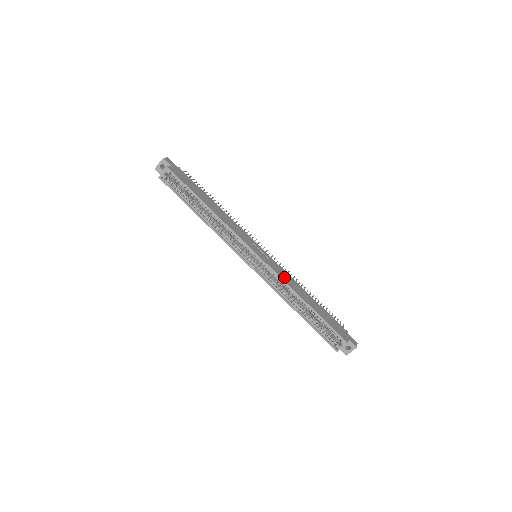
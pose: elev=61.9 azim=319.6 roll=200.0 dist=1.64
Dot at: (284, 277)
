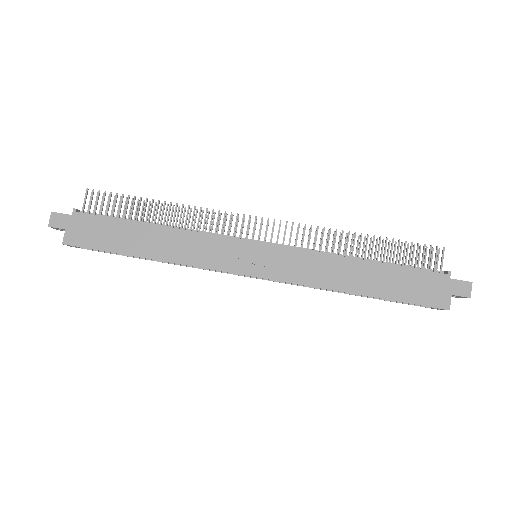
Dot at: (308, 275)
